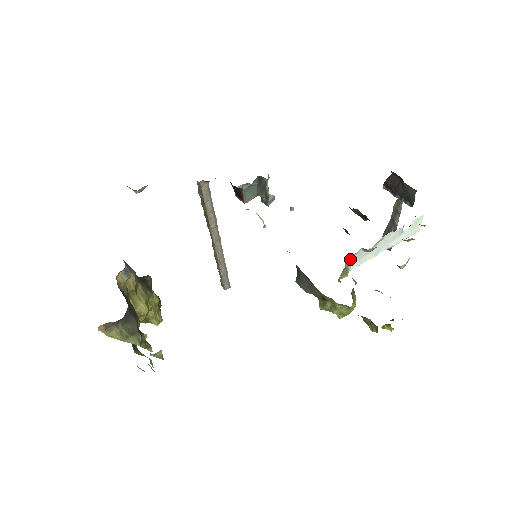
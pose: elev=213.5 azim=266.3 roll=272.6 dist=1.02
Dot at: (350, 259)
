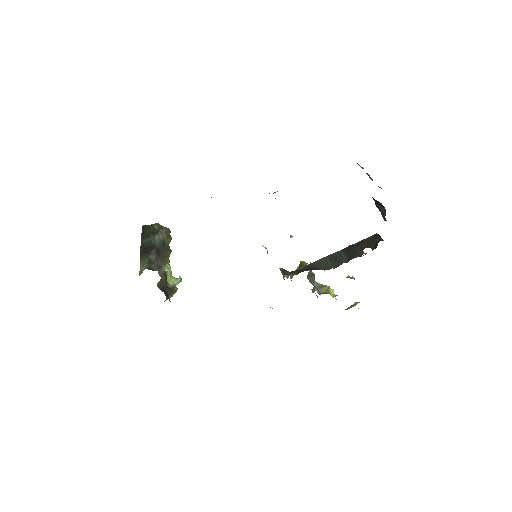
Dot at: occluded
